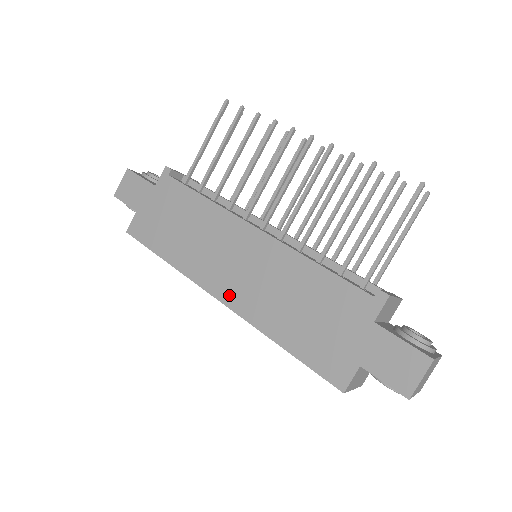
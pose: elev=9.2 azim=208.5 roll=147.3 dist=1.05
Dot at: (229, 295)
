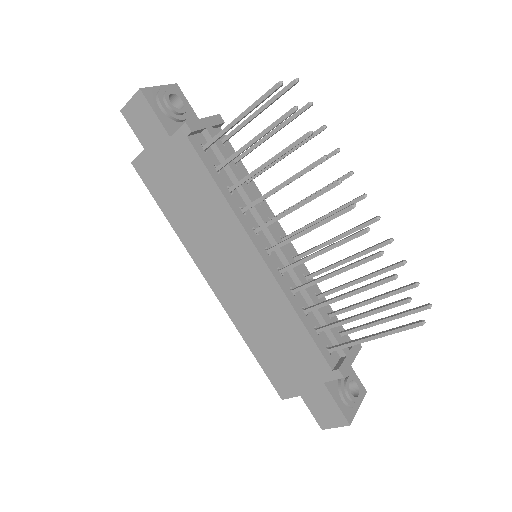
Dot at: (220, 289)
